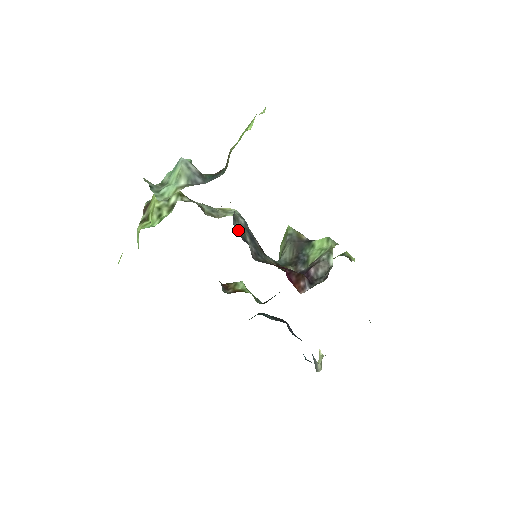
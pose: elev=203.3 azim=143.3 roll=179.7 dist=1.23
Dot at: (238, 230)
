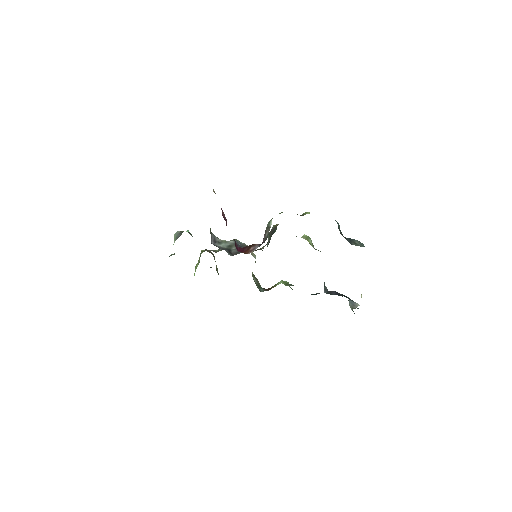
Dot at: (223, 247)
